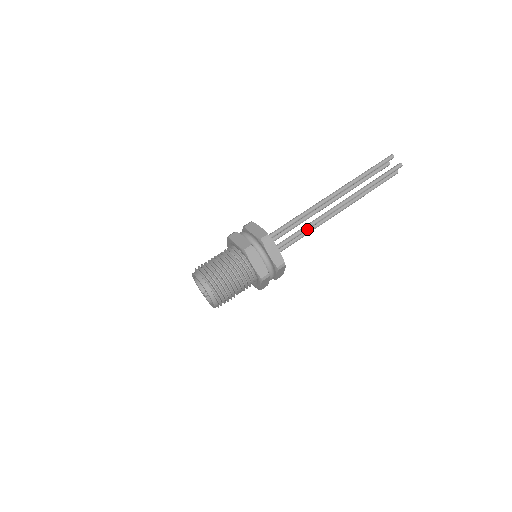
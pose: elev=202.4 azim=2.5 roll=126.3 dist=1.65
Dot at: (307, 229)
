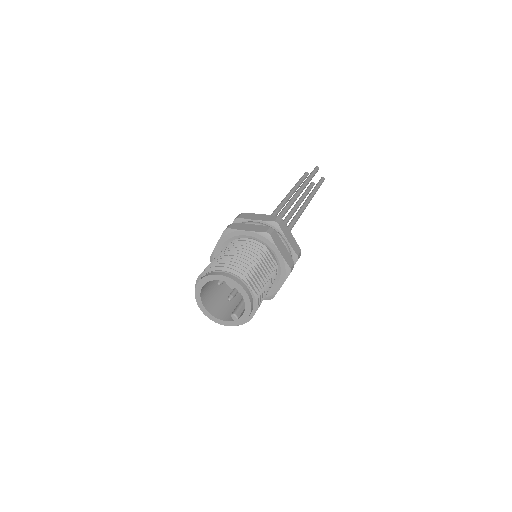
Dot at: (282, 214)
